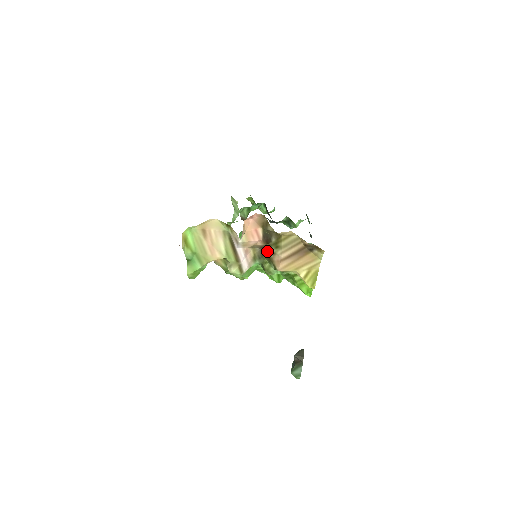
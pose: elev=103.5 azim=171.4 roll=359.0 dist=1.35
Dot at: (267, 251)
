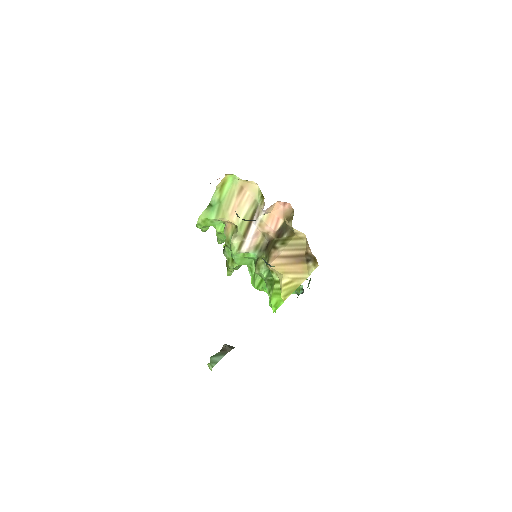
Dot at: (272, 245)
